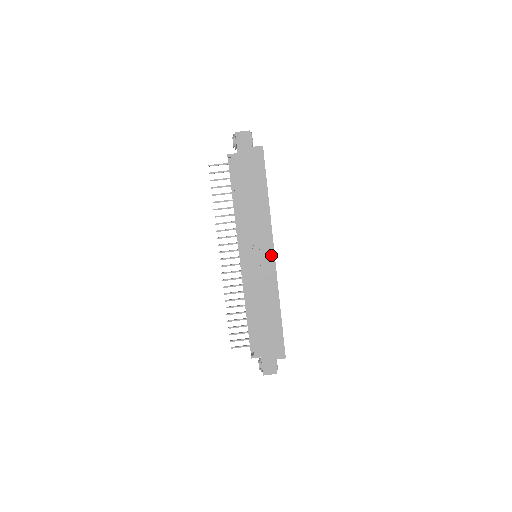
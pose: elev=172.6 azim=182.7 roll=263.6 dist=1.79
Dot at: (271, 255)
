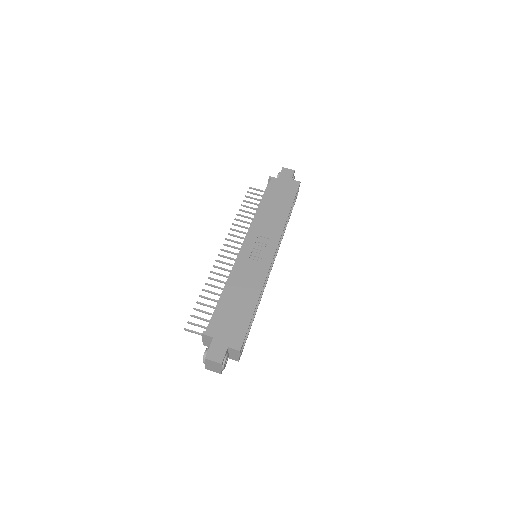
Dot at: (271, 252)
